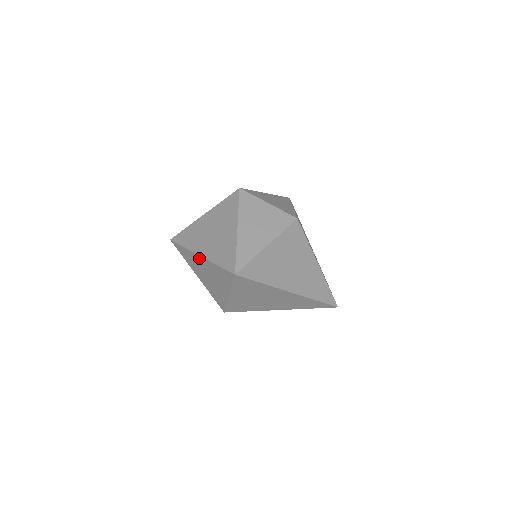
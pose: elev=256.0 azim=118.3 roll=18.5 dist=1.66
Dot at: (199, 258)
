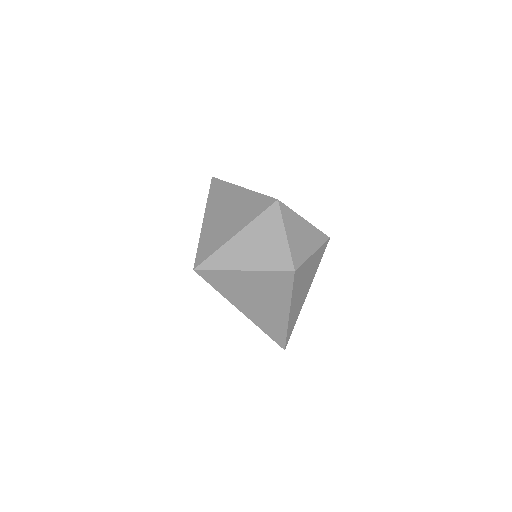
Dot at: occluded
